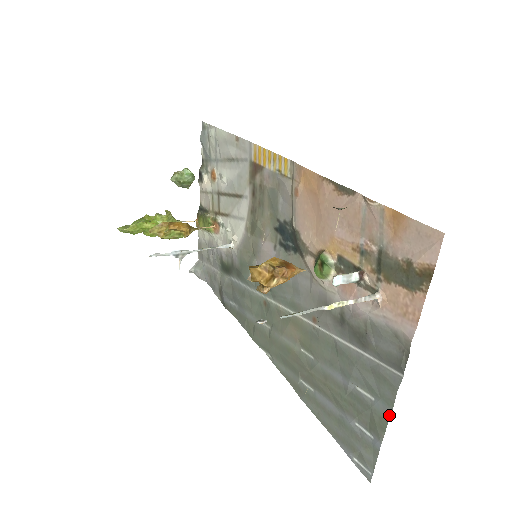
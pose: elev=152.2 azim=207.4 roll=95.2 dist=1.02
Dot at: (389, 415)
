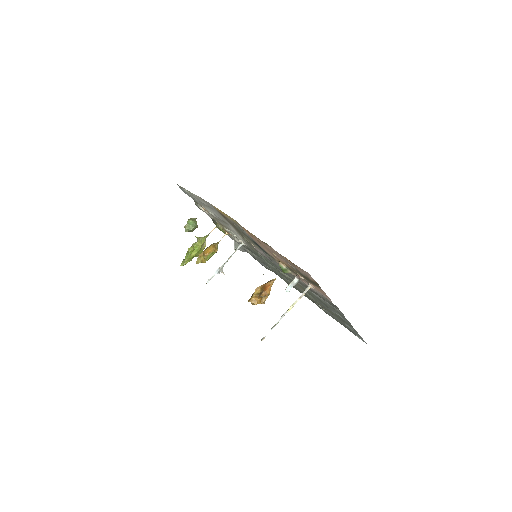
Dot at: (351, 325)
